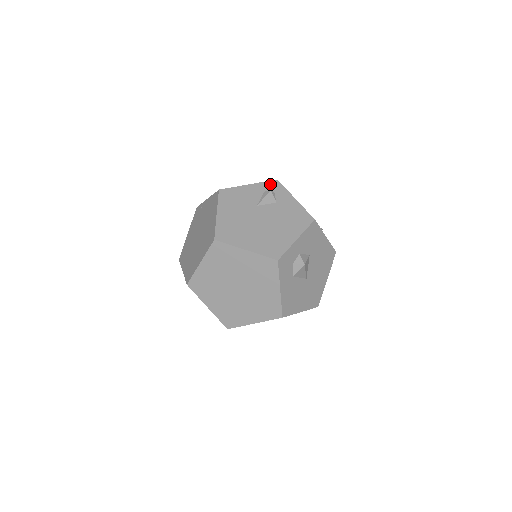
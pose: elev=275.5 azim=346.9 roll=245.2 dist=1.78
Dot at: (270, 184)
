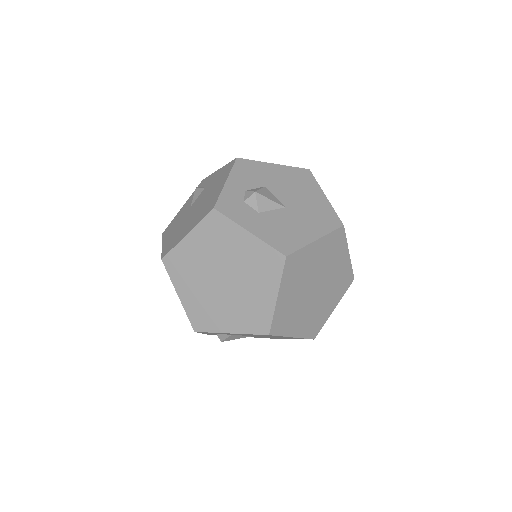
Dot at: occluded
